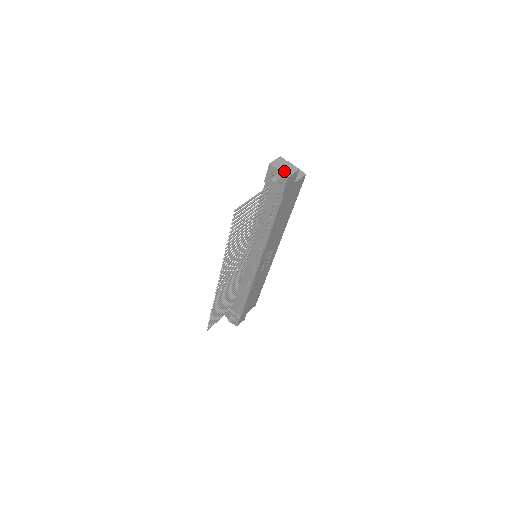
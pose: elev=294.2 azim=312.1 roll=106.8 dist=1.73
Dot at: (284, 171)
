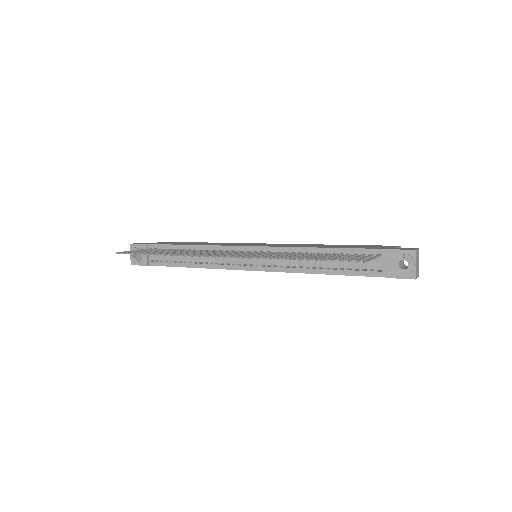
Dot at: (417, 269)
